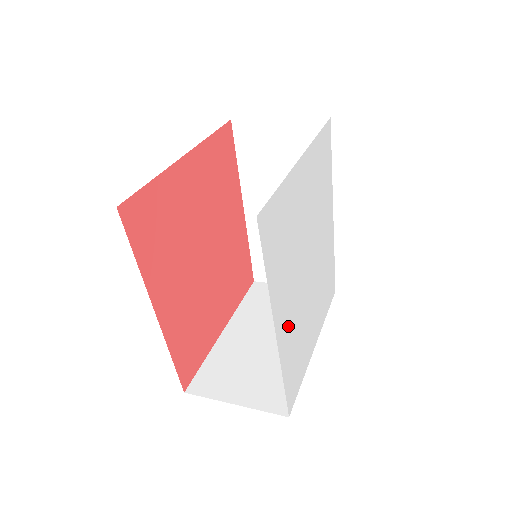
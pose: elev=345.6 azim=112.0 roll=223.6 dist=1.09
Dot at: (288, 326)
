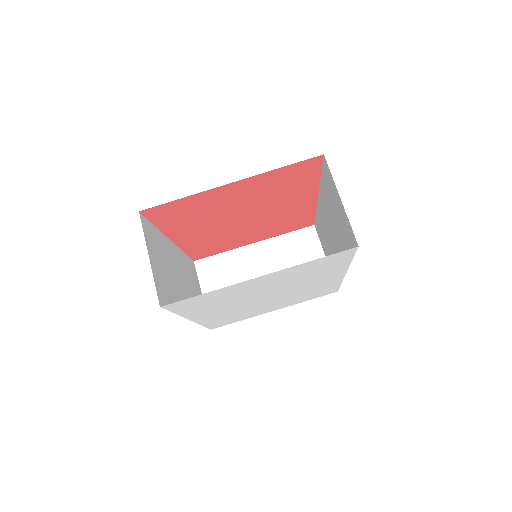
Dot at: (215, 315)
